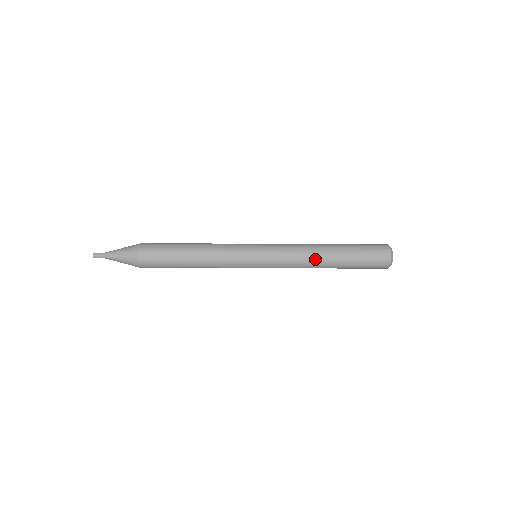
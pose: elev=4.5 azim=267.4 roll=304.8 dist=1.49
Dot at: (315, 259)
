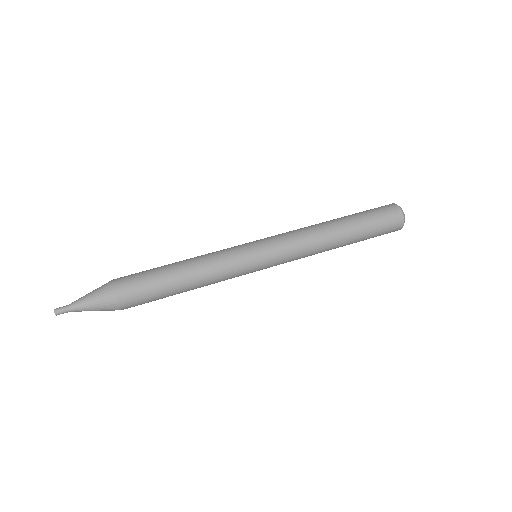
Dot at: (325, 244)
